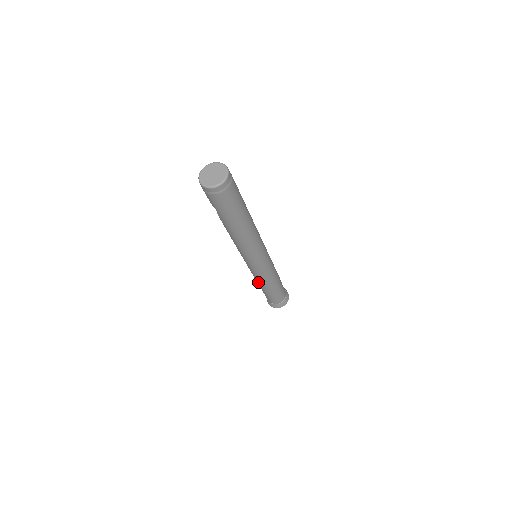
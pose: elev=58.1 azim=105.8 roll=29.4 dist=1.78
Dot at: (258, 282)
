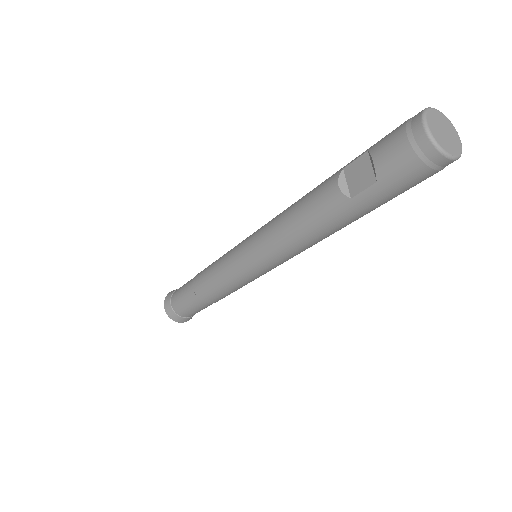
Dot at: (213, 289)
